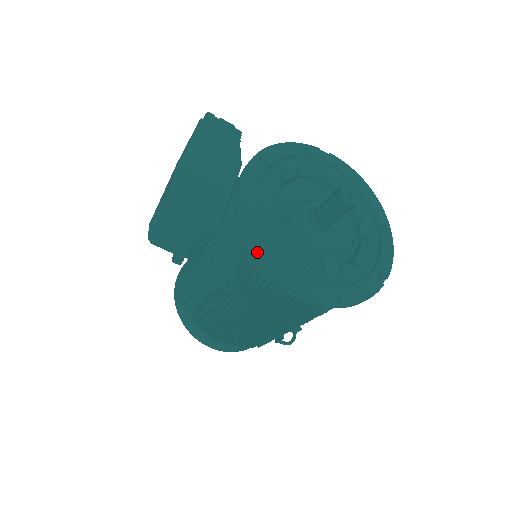
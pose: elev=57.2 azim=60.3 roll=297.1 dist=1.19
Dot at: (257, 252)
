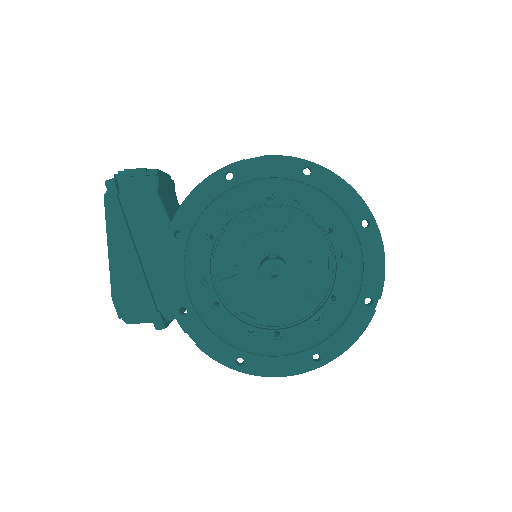
Dot at: (210, 356)
